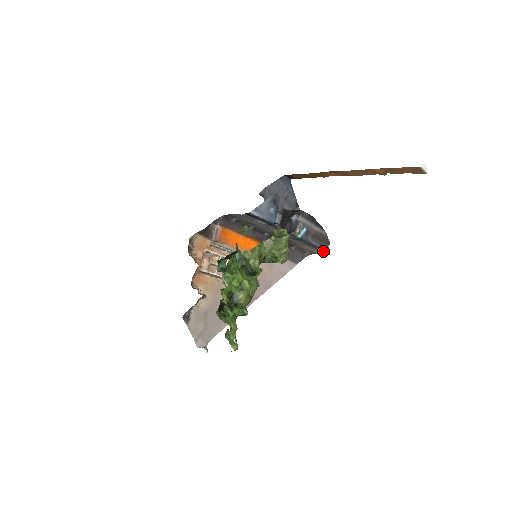
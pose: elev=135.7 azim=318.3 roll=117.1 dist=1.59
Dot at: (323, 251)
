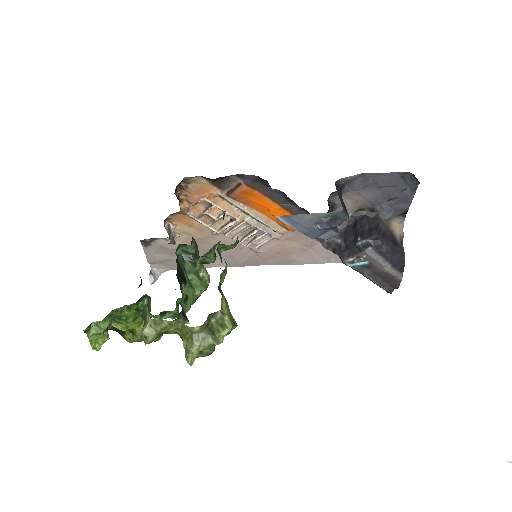
Dot at: occluded
